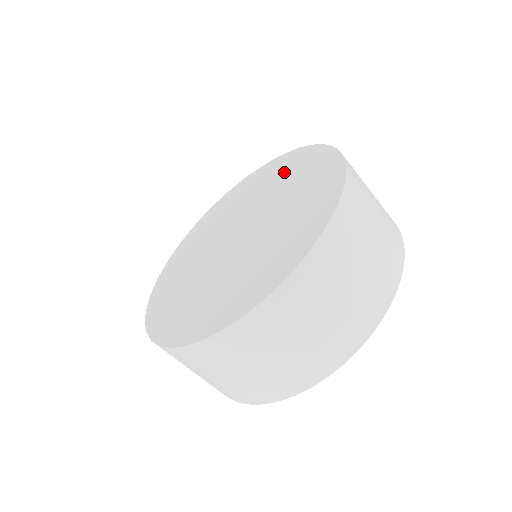
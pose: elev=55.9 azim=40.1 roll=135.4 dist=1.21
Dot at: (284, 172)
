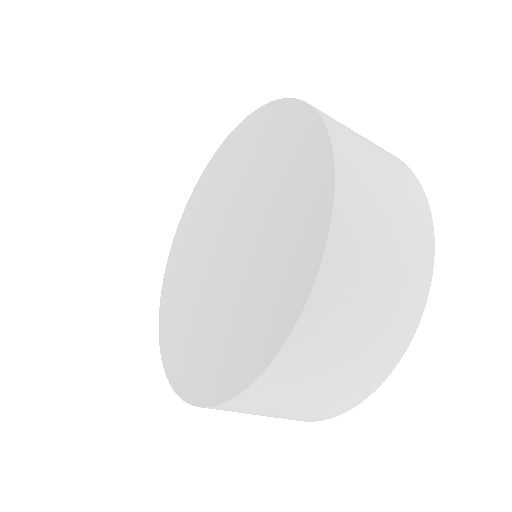
Dot at: (292, 214)
